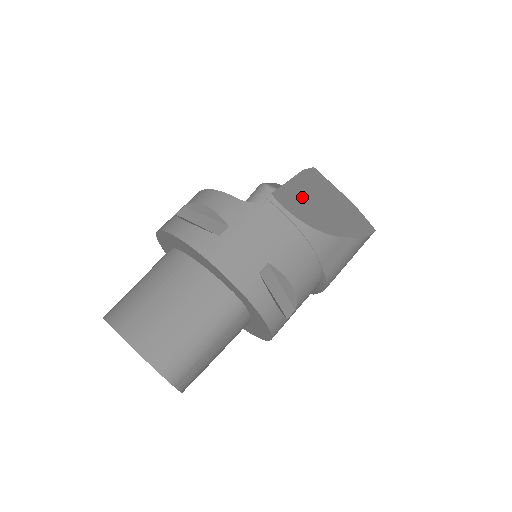
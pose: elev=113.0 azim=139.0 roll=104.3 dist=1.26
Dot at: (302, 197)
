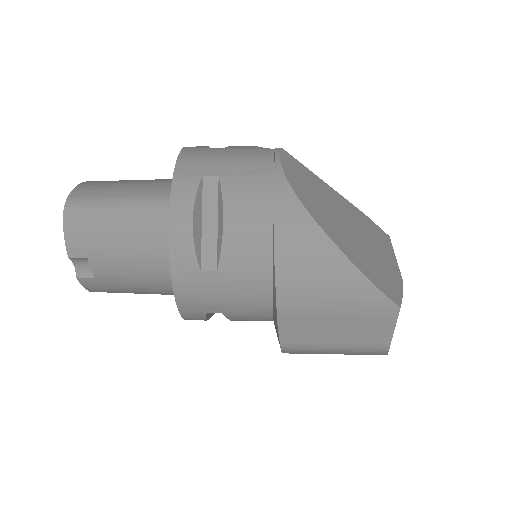
Dot at: (322, 191)
